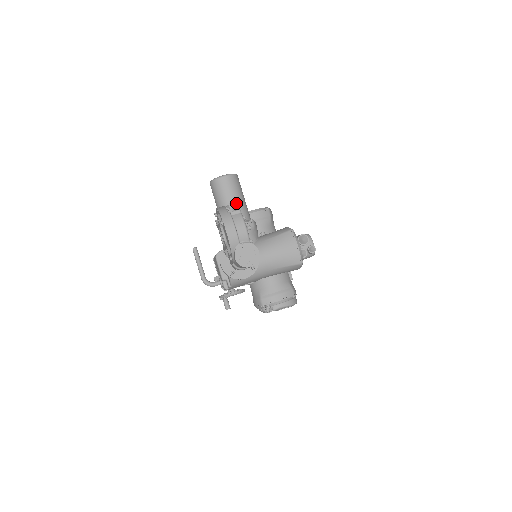
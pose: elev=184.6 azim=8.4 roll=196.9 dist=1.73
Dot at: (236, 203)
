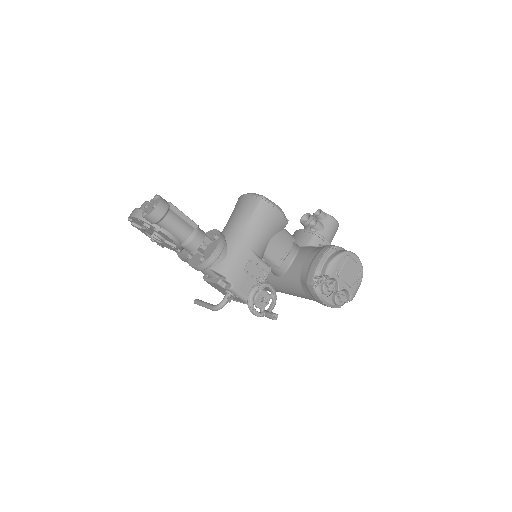
Dot at: occluded
